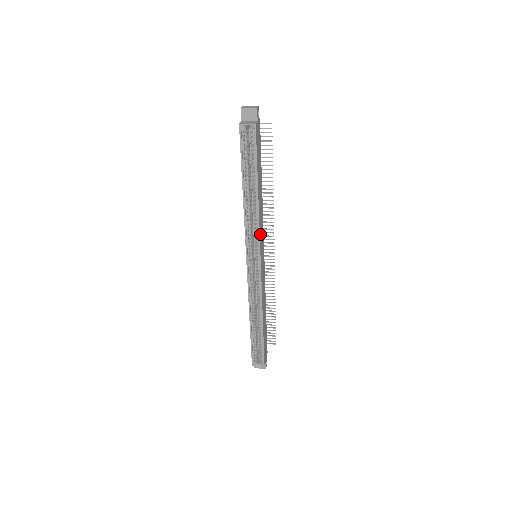
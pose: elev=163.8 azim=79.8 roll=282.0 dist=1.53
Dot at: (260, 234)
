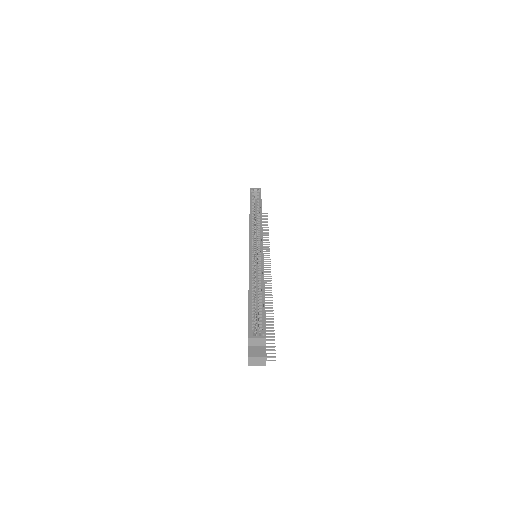
Dot at: occluded
